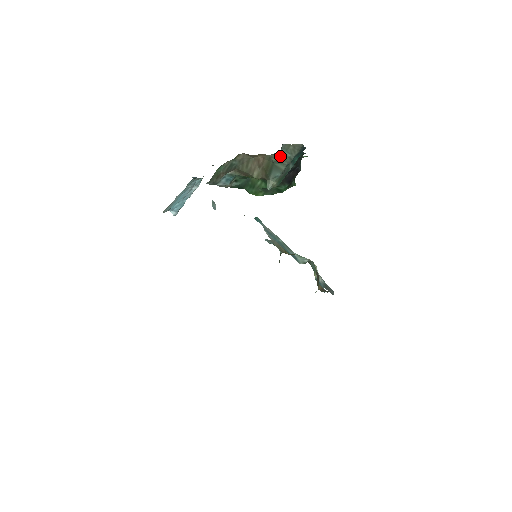
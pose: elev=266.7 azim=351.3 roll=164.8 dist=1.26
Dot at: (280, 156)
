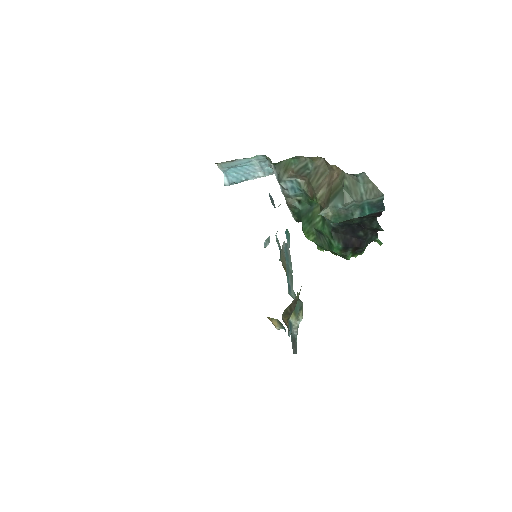
Dot at: (354, 184)
